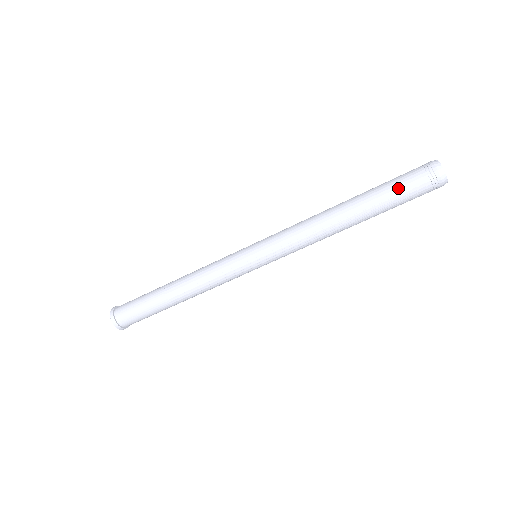
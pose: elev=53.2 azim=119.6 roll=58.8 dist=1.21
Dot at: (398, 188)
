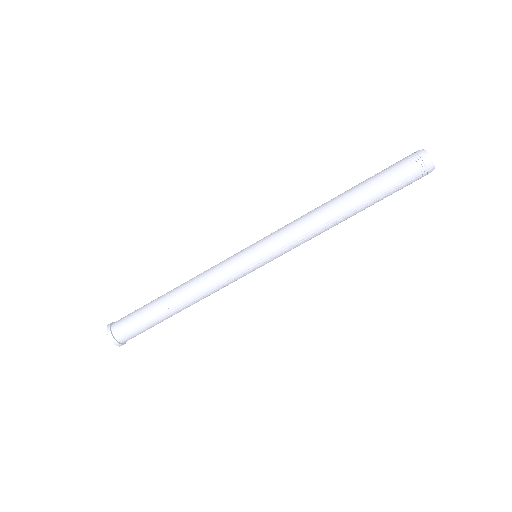
Dot at: (393, 181)
